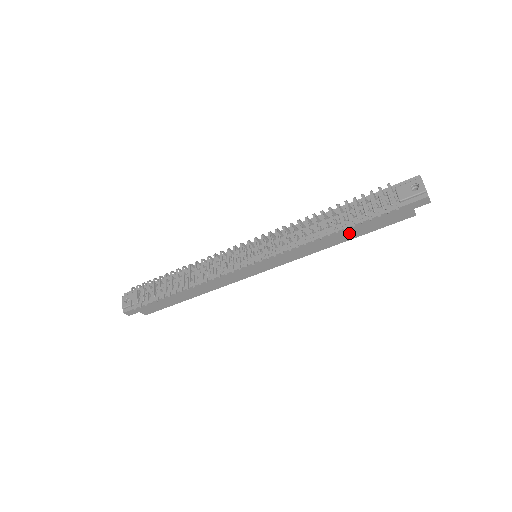
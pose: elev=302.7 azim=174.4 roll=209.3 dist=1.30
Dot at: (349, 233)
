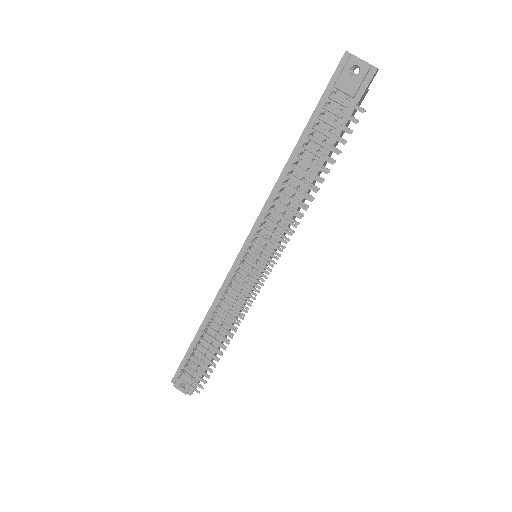
Dot at: (324, 164)
